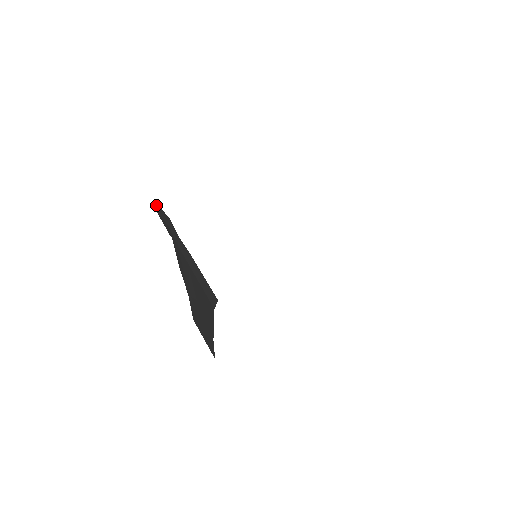
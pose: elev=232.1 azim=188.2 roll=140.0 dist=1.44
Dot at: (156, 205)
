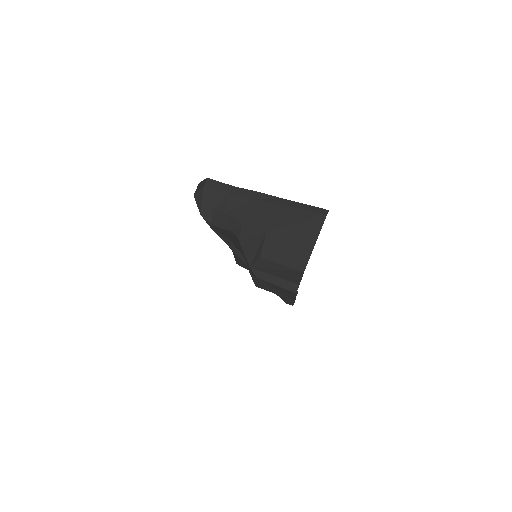
Dot at: (210, 181)
